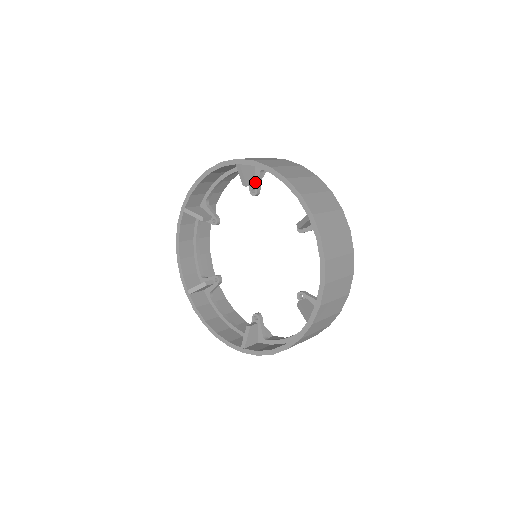
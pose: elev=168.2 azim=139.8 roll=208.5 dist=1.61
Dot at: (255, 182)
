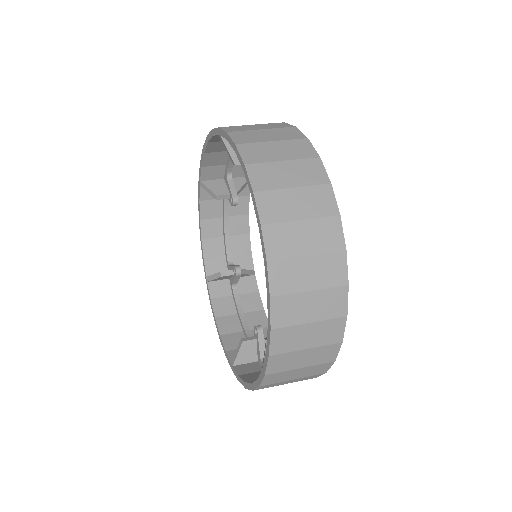
Dot at: occluded
